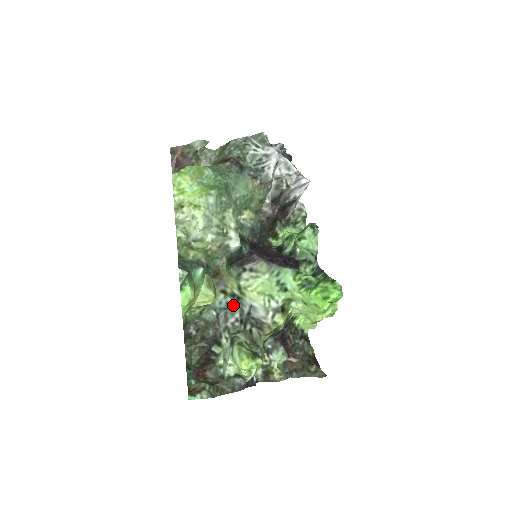
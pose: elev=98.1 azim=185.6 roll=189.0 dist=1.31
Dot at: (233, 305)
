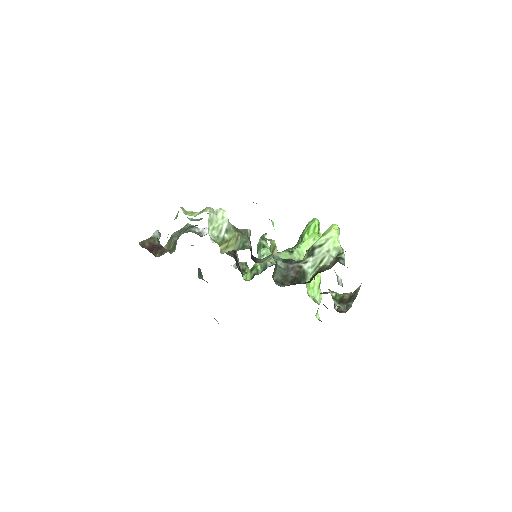
Dot at: occluded
